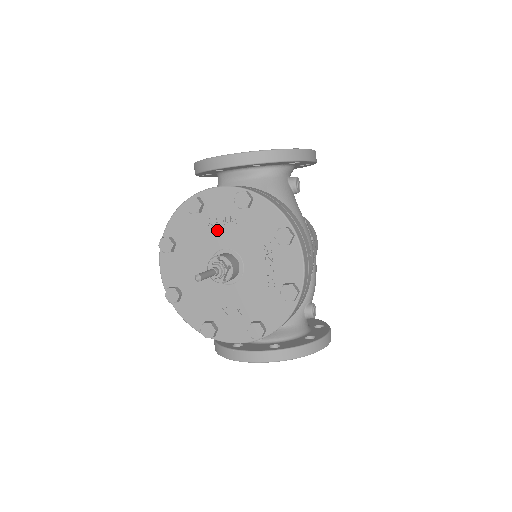
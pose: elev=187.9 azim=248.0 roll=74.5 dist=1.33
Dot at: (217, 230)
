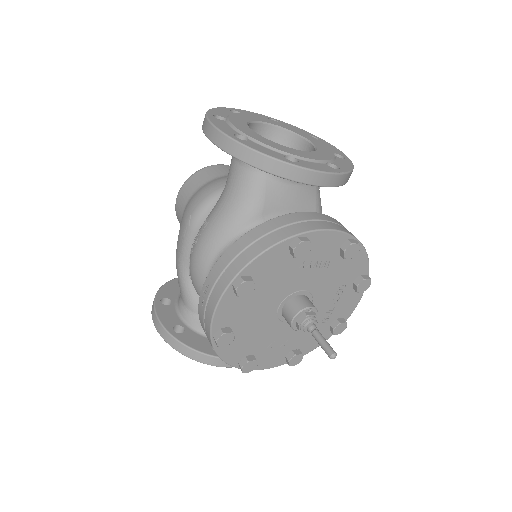
Dot at: (305, 273)
